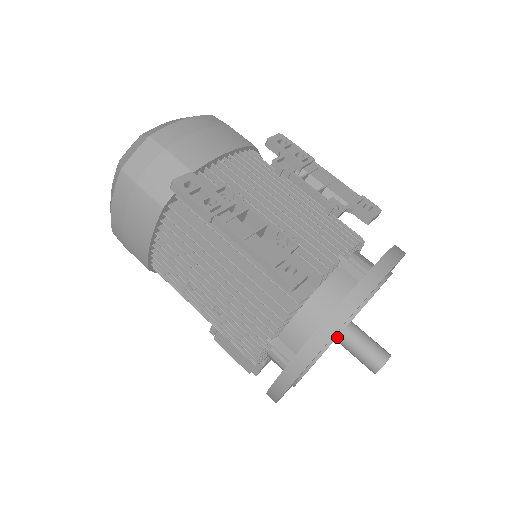
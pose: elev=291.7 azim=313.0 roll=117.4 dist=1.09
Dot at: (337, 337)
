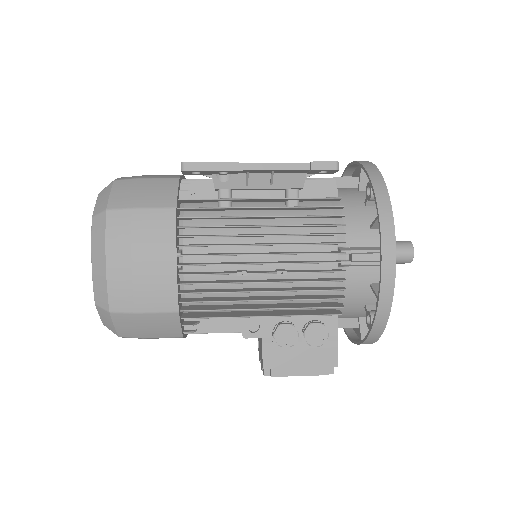
Dot at: occluded
